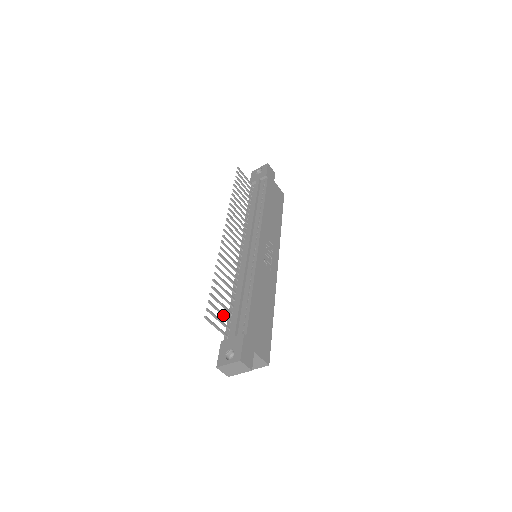
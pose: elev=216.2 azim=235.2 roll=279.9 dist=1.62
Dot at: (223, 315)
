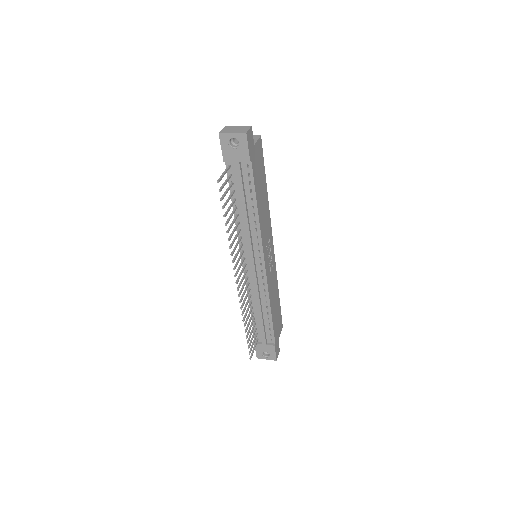
Dot at: occluded
